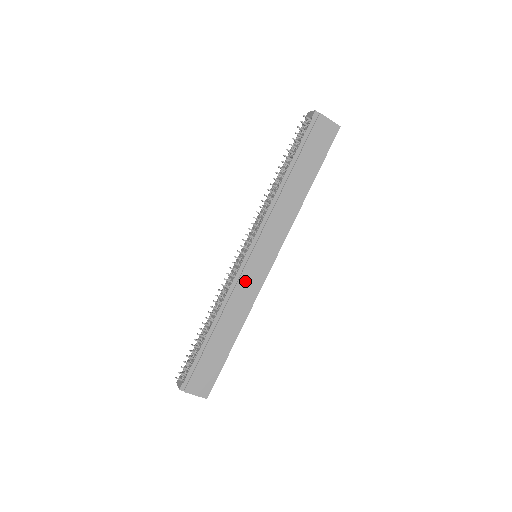
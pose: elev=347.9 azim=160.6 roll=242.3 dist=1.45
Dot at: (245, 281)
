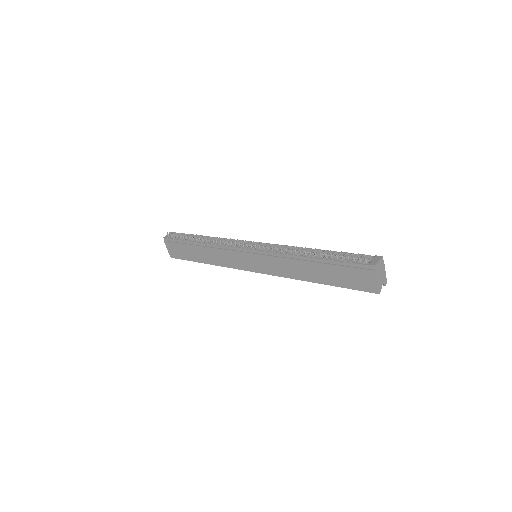
Dot at: (234, 255)
